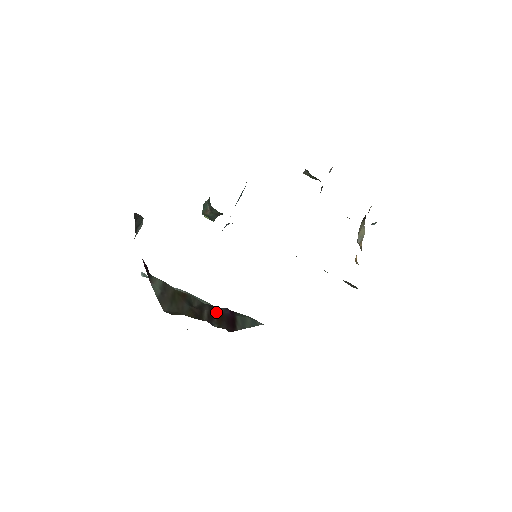
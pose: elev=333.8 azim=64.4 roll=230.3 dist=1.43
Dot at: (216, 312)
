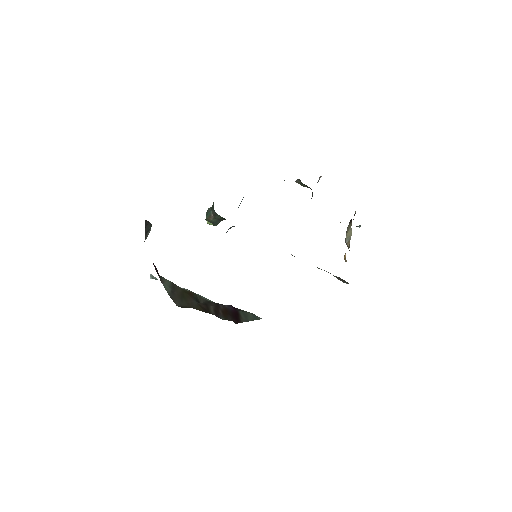
Dot at: (221, 308)
